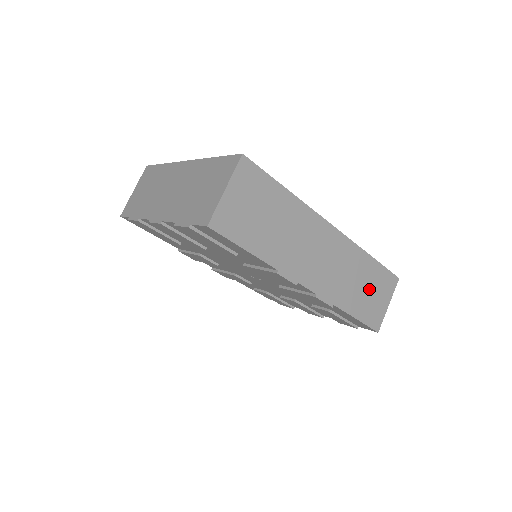
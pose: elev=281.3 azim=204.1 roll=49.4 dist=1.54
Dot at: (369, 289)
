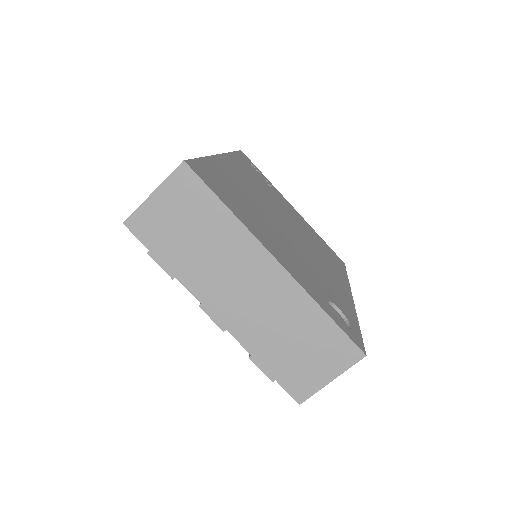
Dot at: occluded
